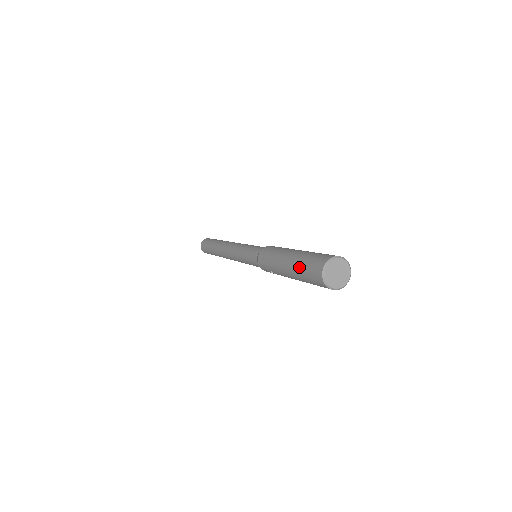
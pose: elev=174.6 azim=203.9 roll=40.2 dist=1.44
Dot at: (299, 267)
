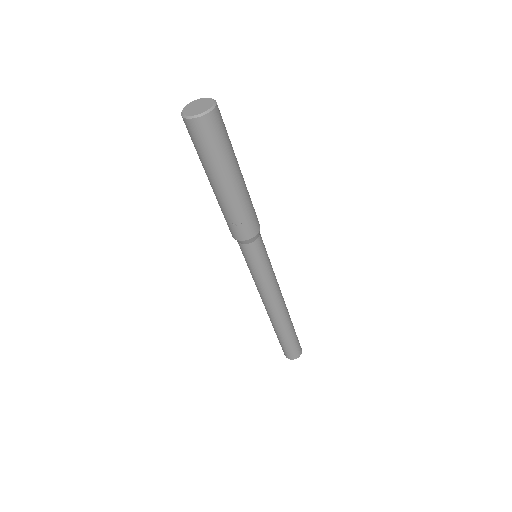
Dot at: (199, 158)
